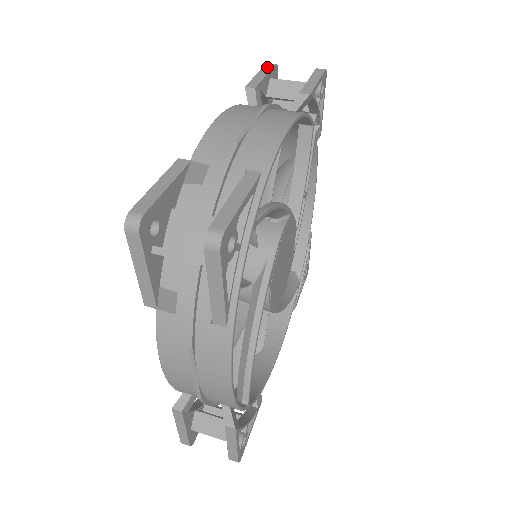
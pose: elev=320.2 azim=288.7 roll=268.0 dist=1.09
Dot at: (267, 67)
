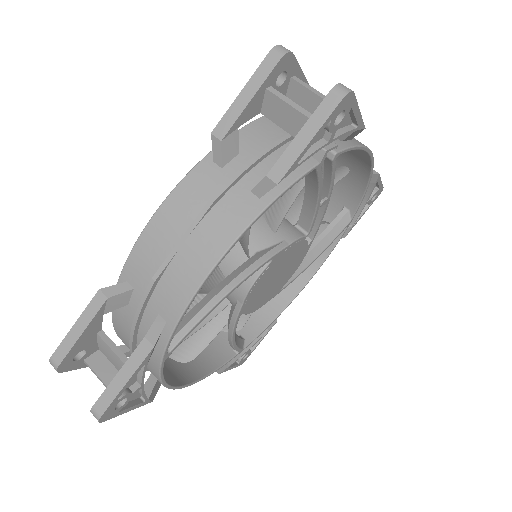
Dot at: (264, 67)
